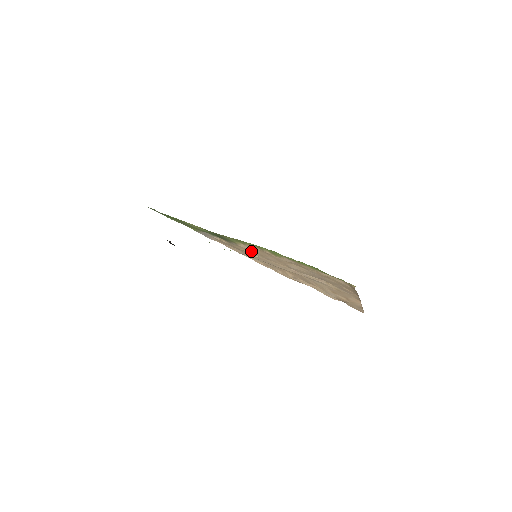
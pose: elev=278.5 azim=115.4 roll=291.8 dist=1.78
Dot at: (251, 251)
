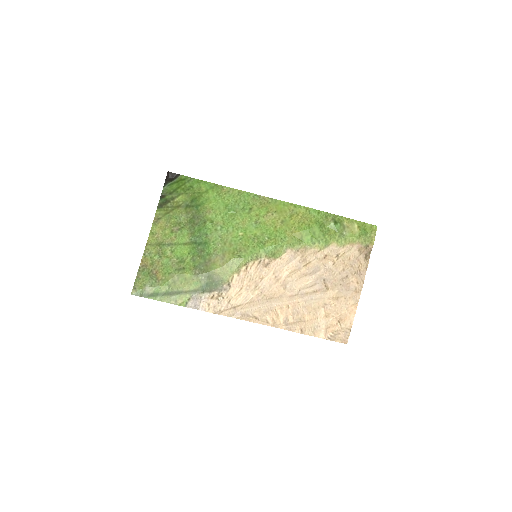
Dot at: (245, 288)
